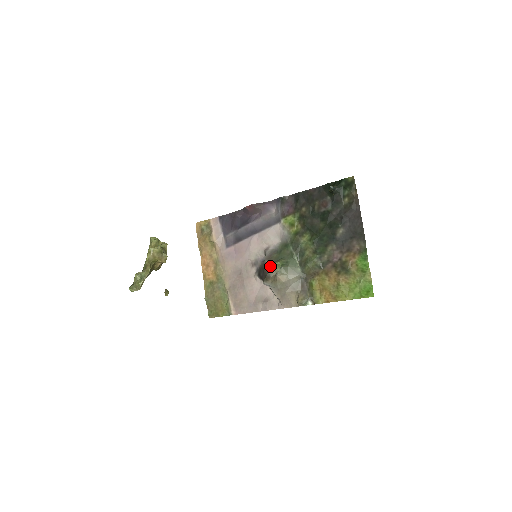
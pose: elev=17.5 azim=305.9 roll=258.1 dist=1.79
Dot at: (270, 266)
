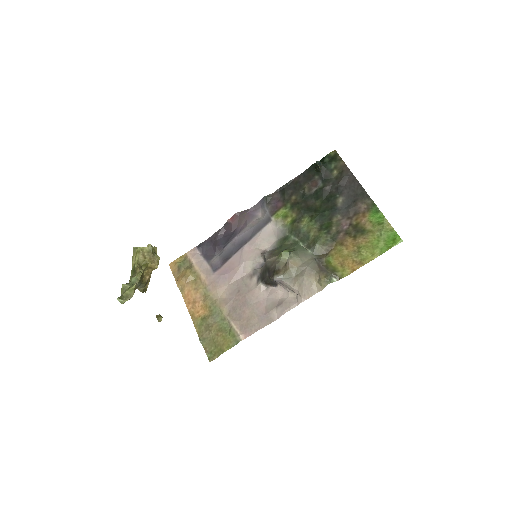
Dot at: (276, 260)
